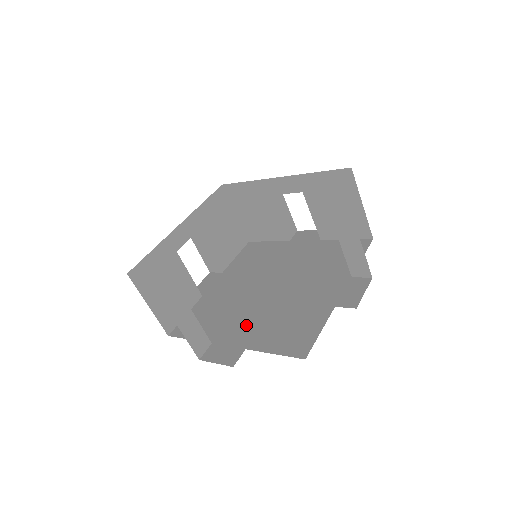
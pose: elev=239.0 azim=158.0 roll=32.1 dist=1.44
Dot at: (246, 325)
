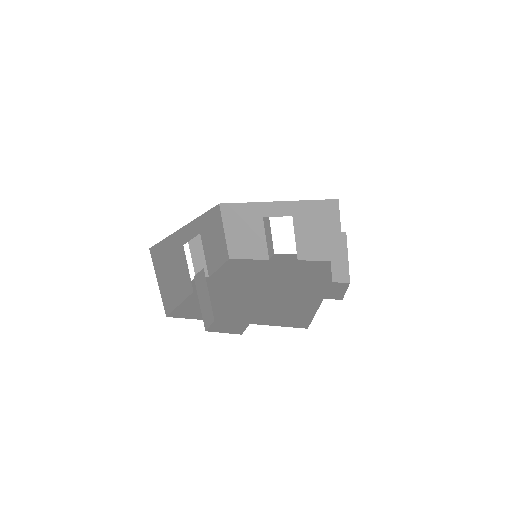
Dot at: (245, 309)
